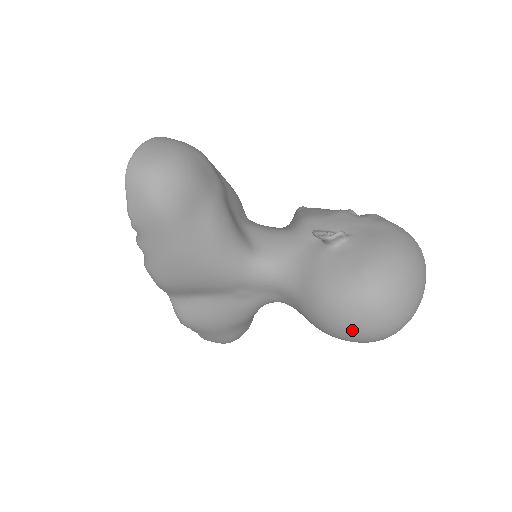
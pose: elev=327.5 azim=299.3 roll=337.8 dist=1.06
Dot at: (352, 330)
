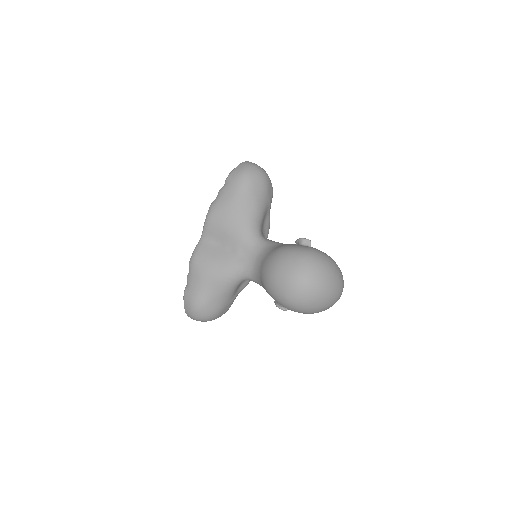
Dot at: (285, 268)
